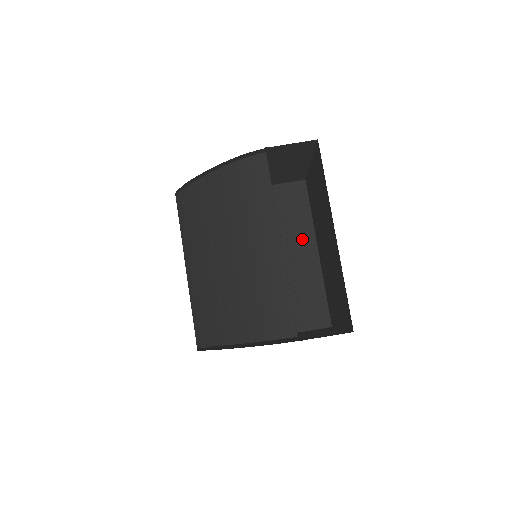
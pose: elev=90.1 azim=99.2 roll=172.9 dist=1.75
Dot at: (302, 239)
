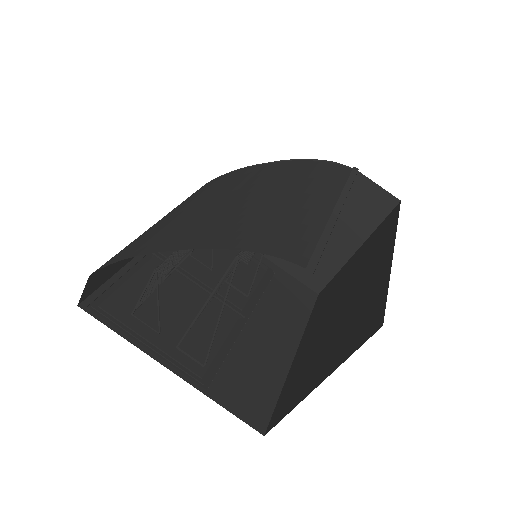
Dot at: (286, 327)
